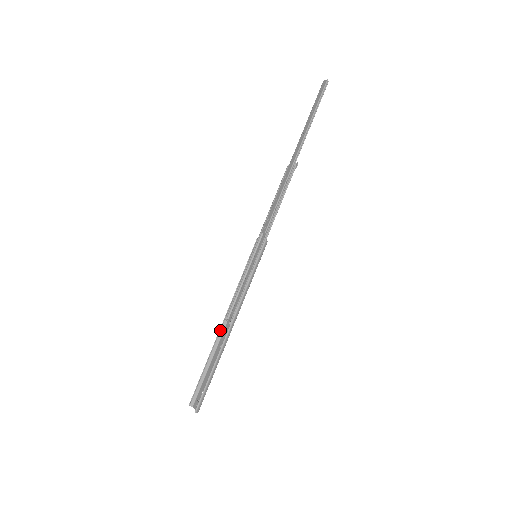
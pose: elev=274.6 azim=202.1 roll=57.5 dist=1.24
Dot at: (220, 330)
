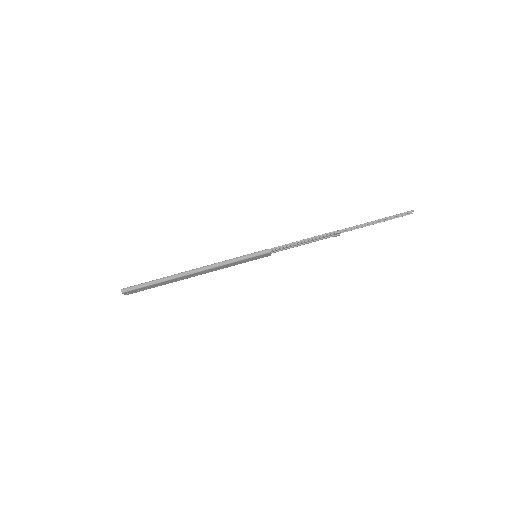
Dot at: occluded
